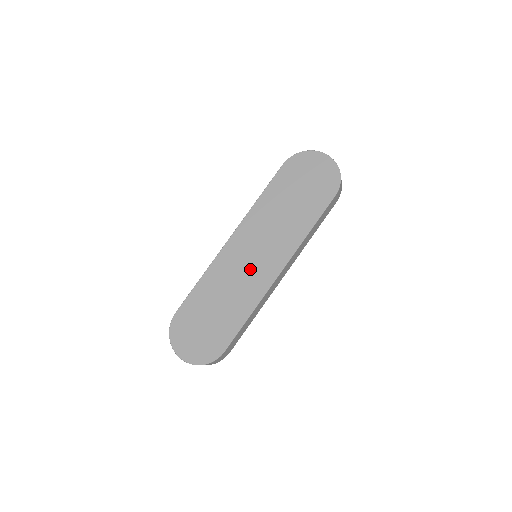
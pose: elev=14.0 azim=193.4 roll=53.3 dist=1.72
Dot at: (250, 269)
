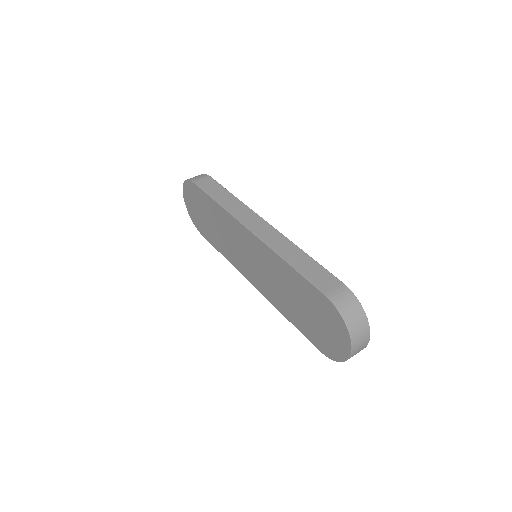
Dot at: (242, 255)
